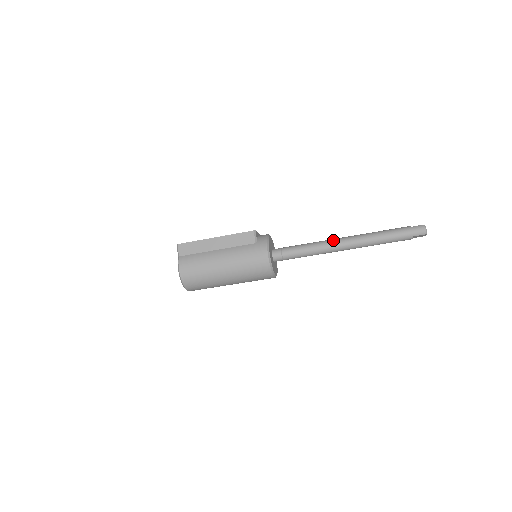
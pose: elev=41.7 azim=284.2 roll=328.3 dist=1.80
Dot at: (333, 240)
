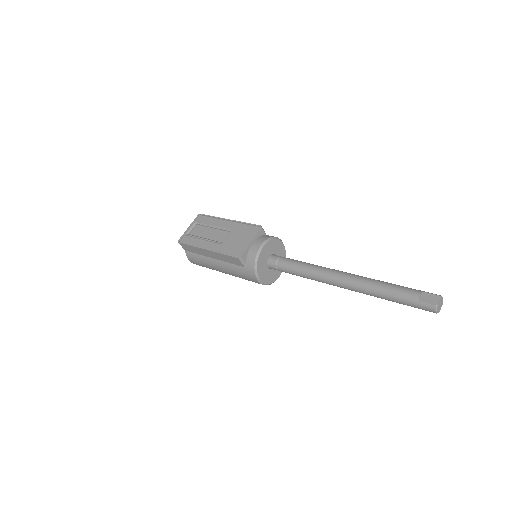
Dot at: (327, 278)
